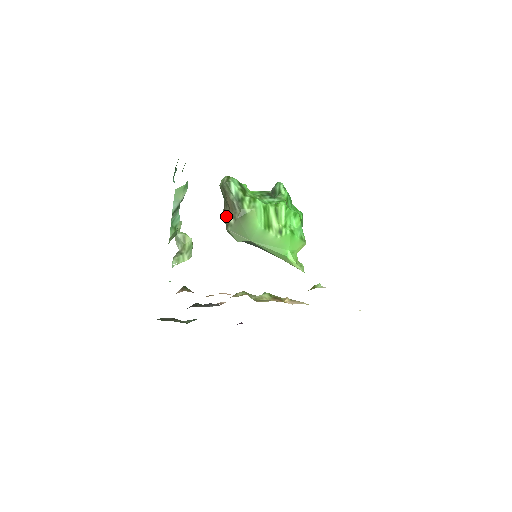
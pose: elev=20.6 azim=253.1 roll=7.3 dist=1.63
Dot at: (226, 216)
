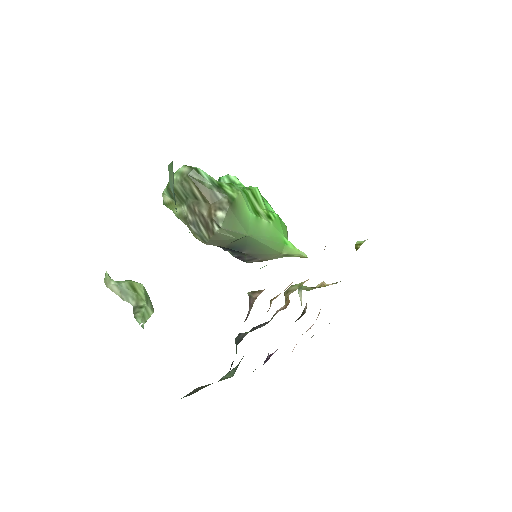
Dot at: (204, 216)
